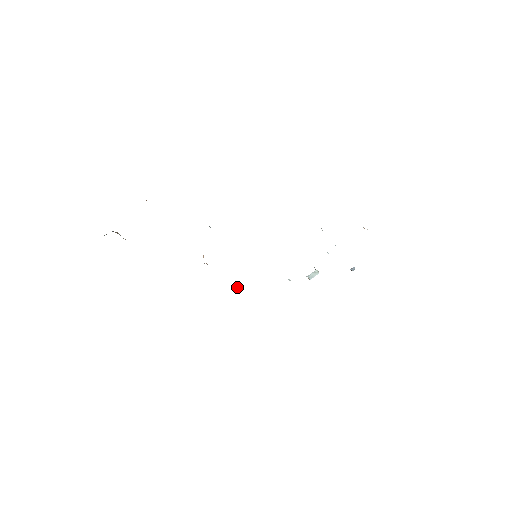
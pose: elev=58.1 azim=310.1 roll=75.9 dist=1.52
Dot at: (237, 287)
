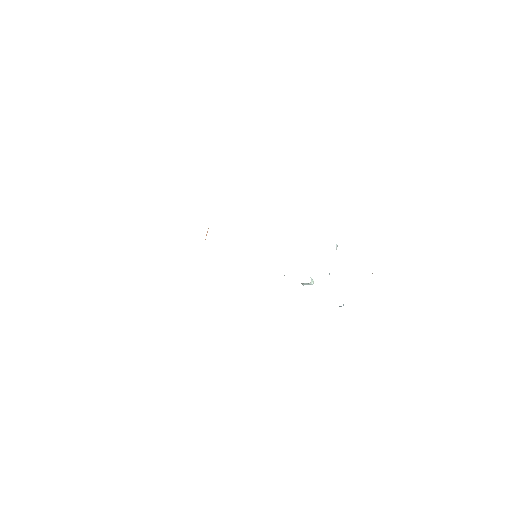
Dot at: occluded
